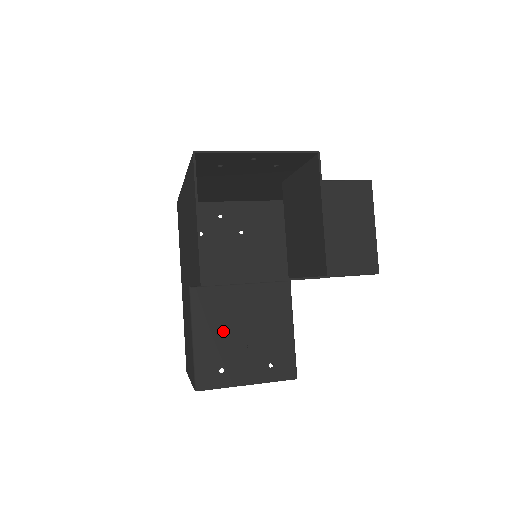
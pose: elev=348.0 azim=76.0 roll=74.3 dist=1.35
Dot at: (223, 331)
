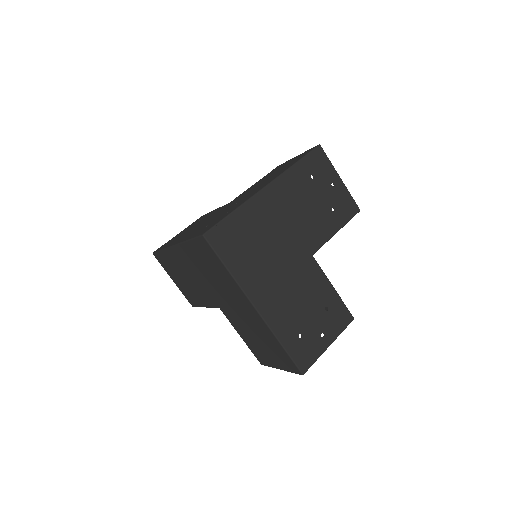
Dot at: occluded
